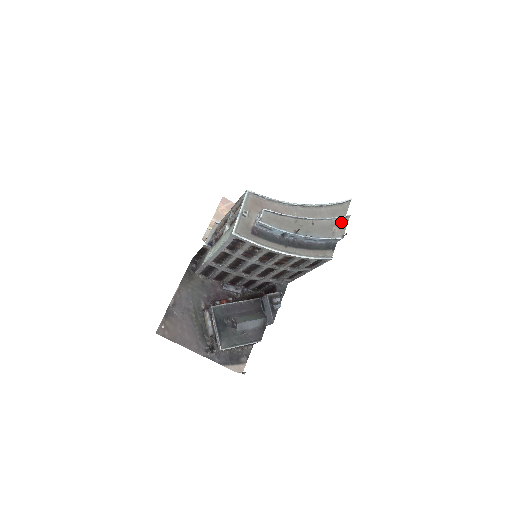
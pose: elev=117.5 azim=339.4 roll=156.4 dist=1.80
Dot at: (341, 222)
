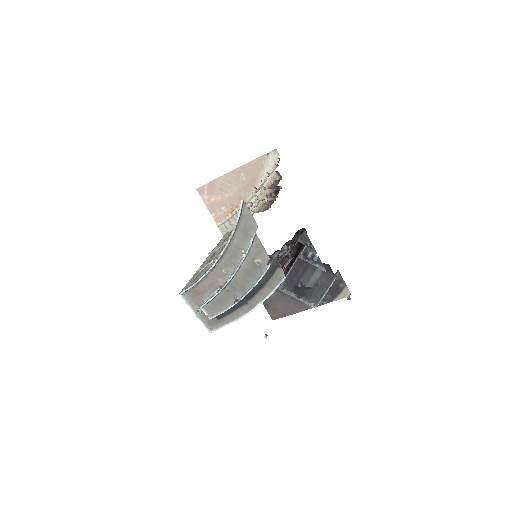
Dot at: (255, 249)
